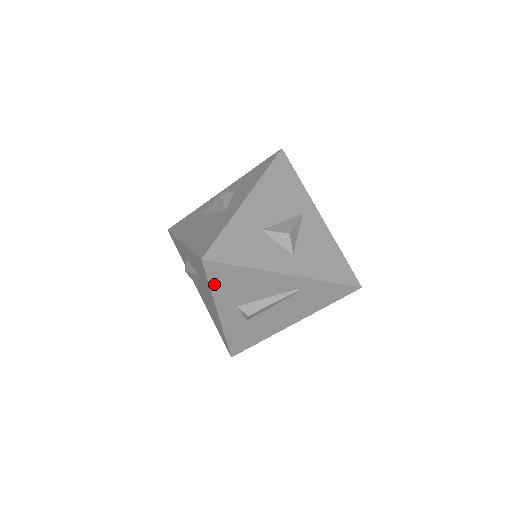
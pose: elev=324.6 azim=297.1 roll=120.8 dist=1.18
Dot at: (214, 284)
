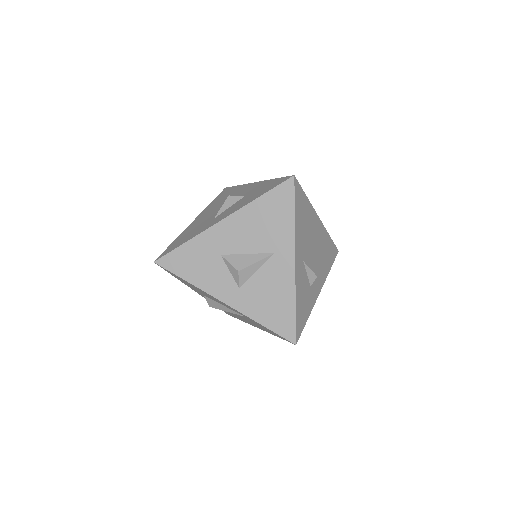
Dot at: (176, 277)
